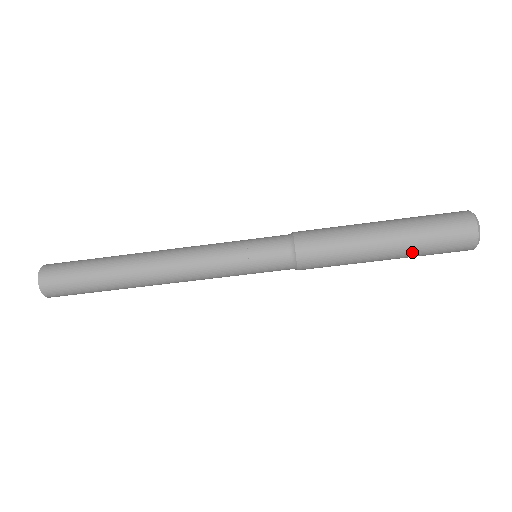
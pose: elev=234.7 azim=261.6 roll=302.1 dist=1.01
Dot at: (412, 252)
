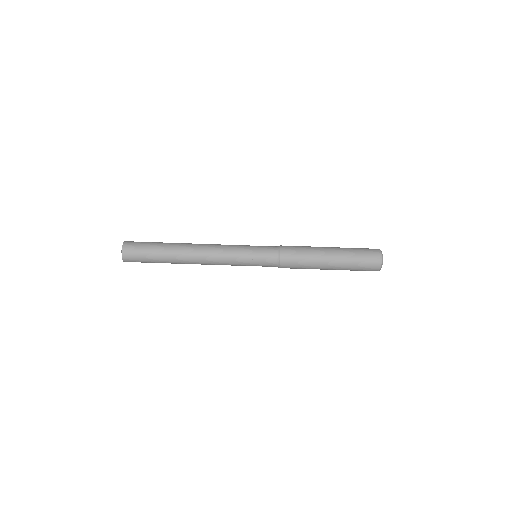
Dot at: (346, 263)
